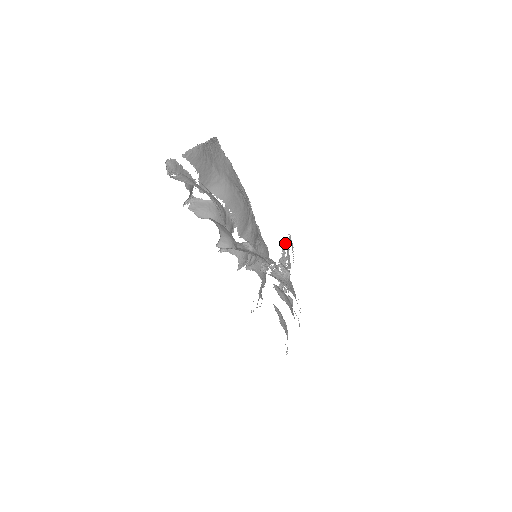
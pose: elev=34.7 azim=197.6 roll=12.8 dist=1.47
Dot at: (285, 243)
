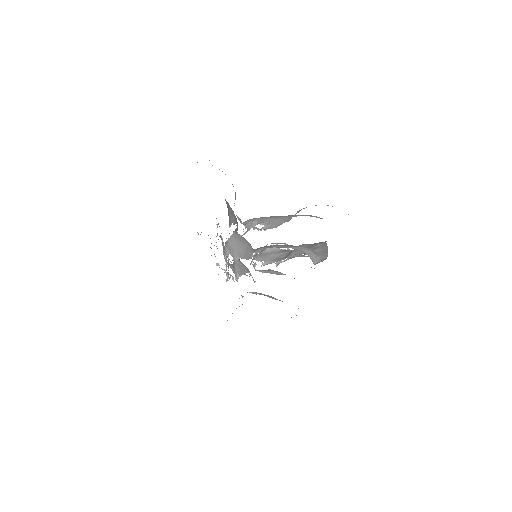
Dot at: occluded
